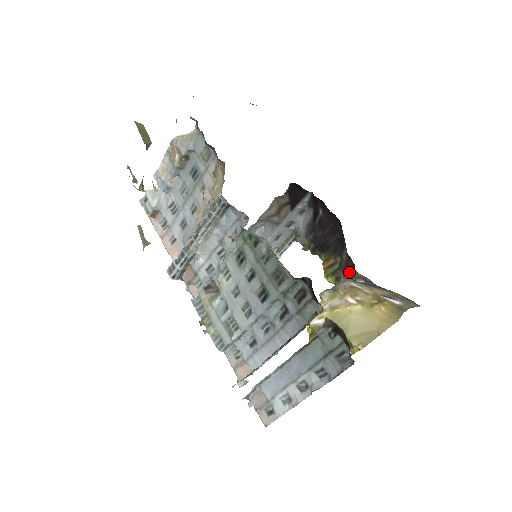
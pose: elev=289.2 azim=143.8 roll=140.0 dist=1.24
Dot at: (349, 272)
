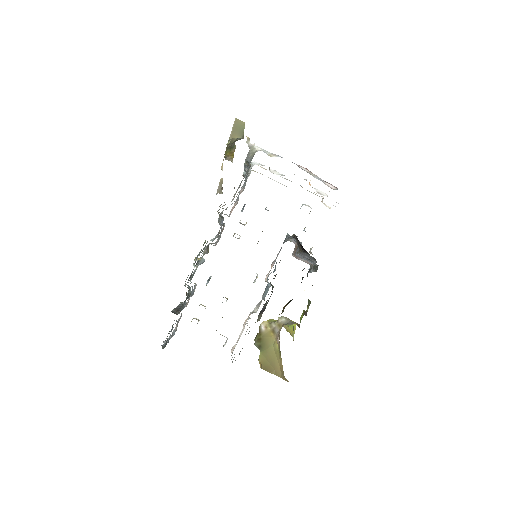
Dot at: occluded
